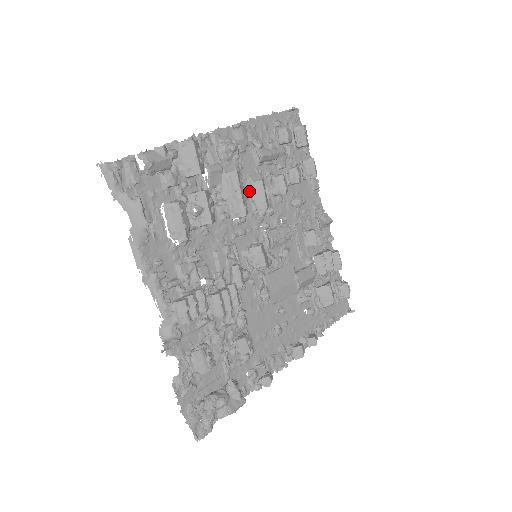
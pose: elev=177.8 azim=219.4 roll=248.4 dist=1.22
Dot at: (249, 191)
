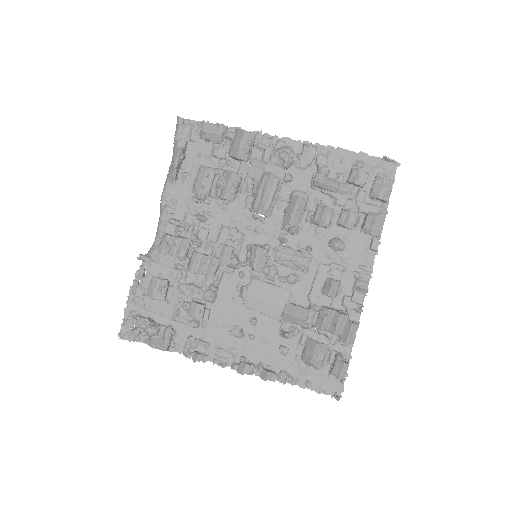
Dot at: (288, 203)
